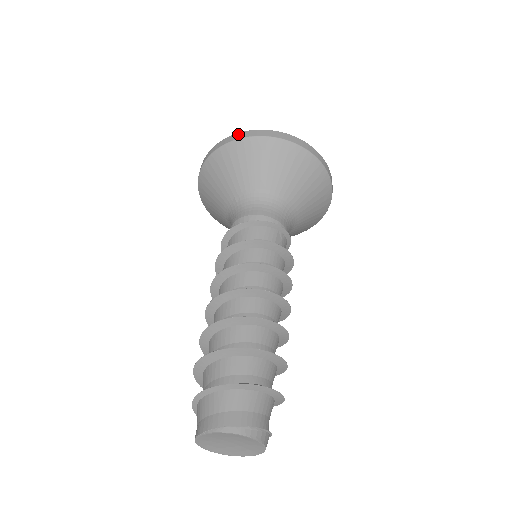
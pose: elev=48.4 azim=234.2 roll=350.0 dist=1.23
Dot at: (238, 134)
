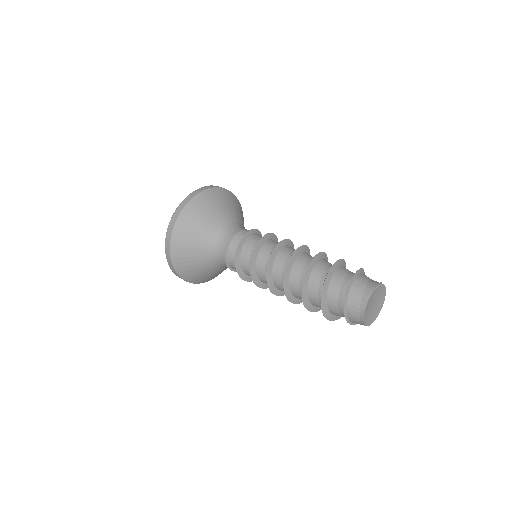
Dot at: (217, 186)
